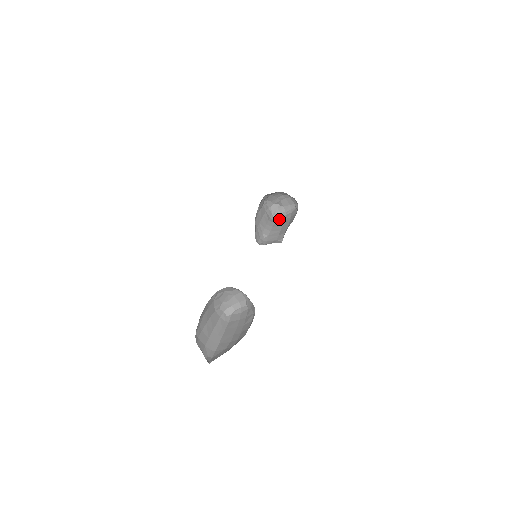
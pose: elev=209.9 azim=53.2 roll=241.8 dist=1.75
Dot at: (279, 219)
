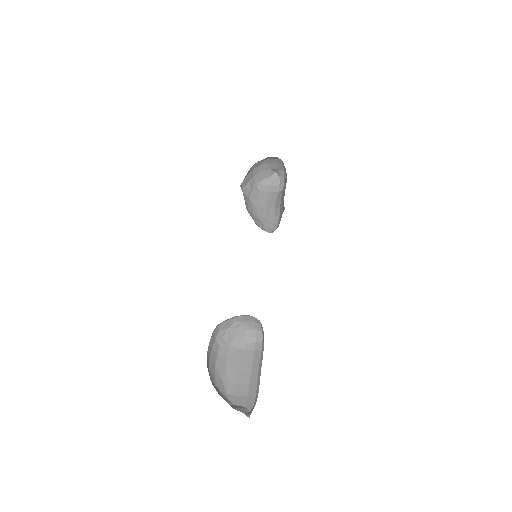
Dot at: occluded
